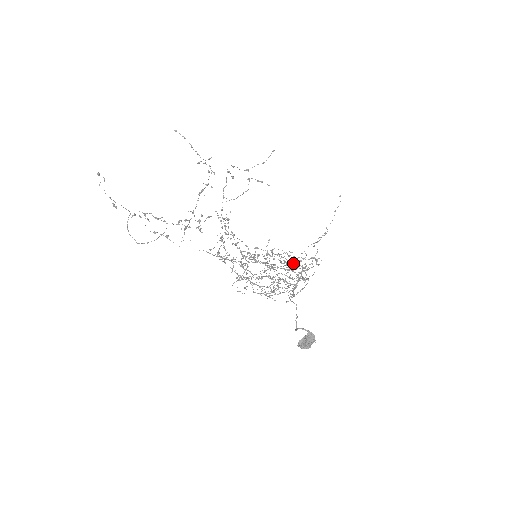
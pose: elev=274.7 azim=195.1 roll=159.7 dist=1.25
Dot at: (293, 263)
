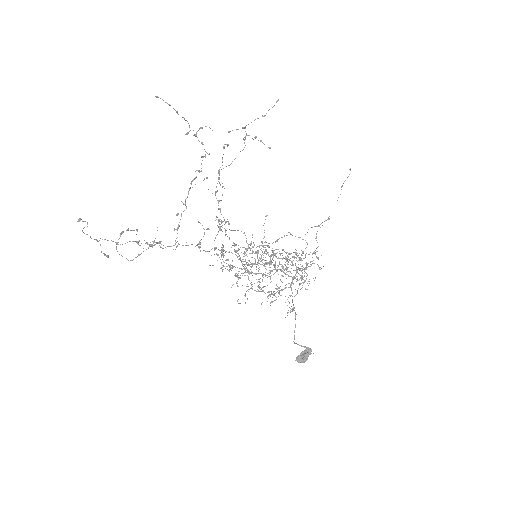
Dot at: (293, 257)
